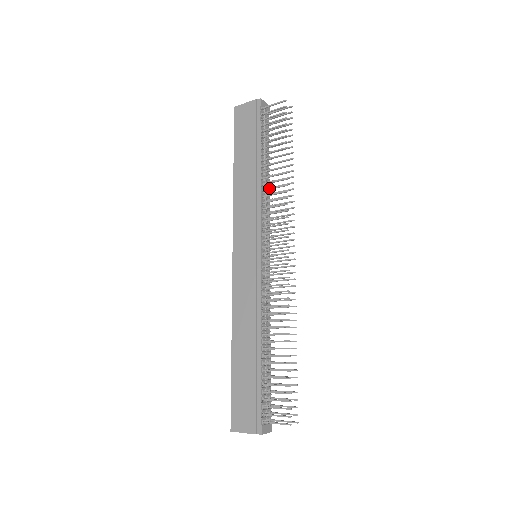
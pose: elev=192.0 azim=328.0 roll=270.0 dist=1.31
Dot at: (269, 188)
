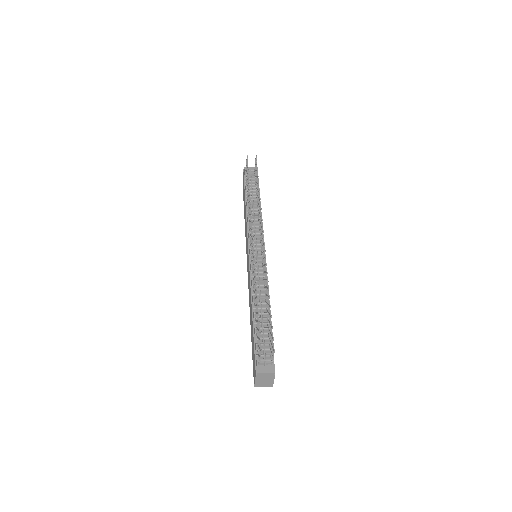
Dot at: occluded
